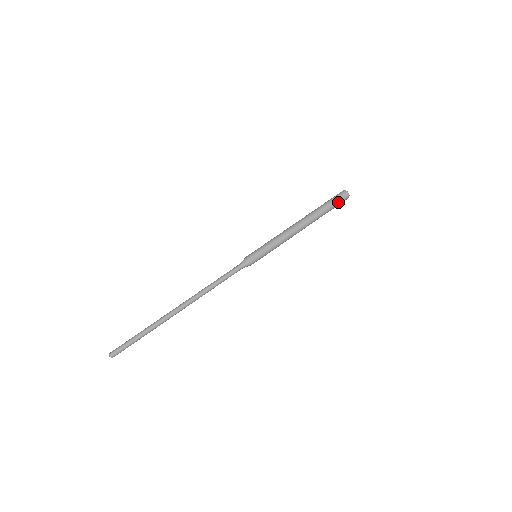
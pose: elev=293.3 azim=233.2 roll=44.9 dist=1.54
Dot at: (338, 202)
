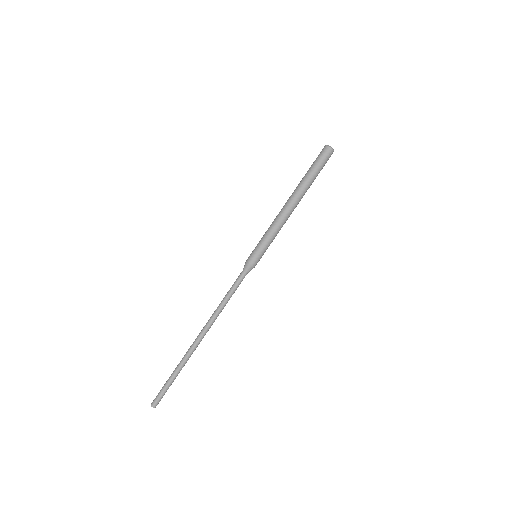
Dot at: occluded
